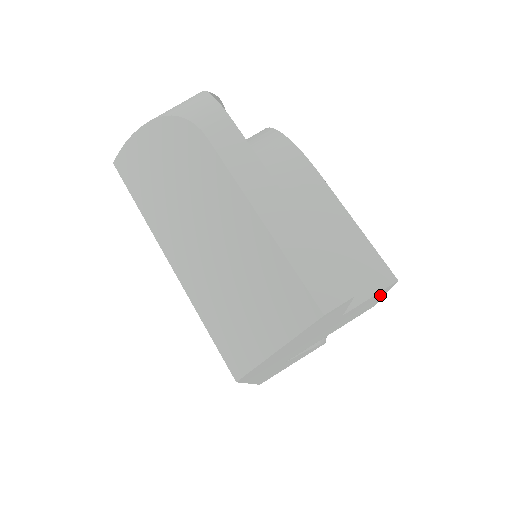
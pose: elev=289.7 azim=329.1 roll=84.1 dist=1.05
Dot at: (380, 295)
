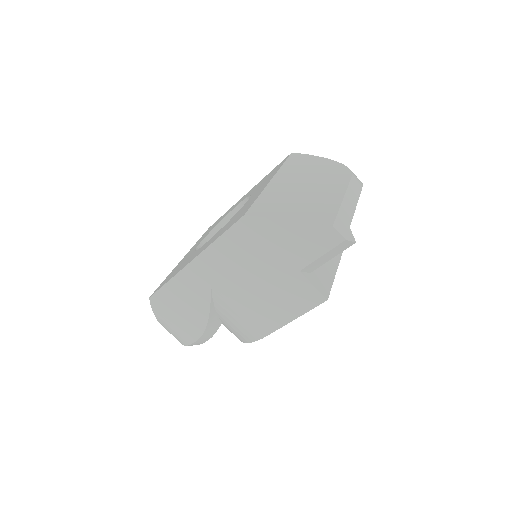
Dot at: (304, 306)
